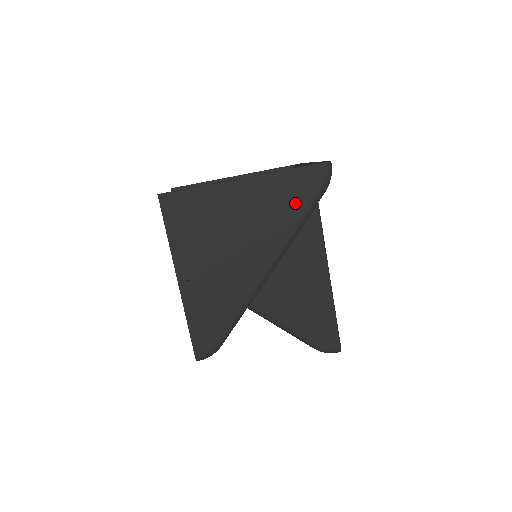
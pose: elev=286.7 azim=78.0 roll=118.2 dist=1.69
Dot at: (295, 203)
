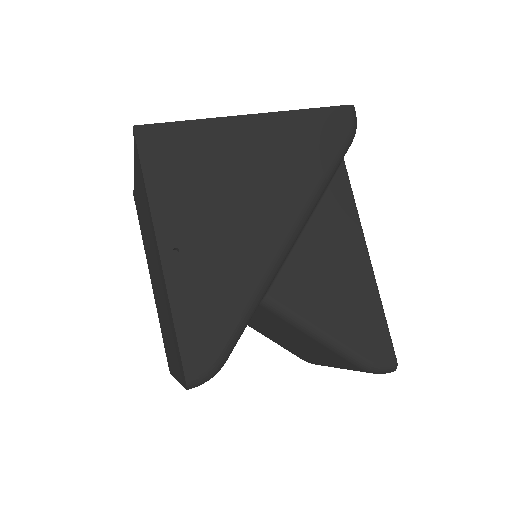
Dot at: (318, 150)
